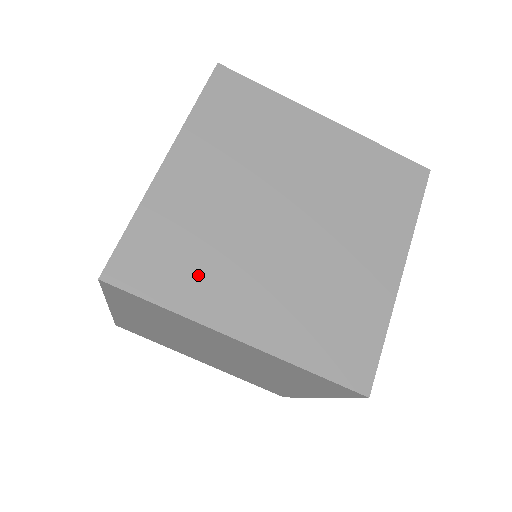
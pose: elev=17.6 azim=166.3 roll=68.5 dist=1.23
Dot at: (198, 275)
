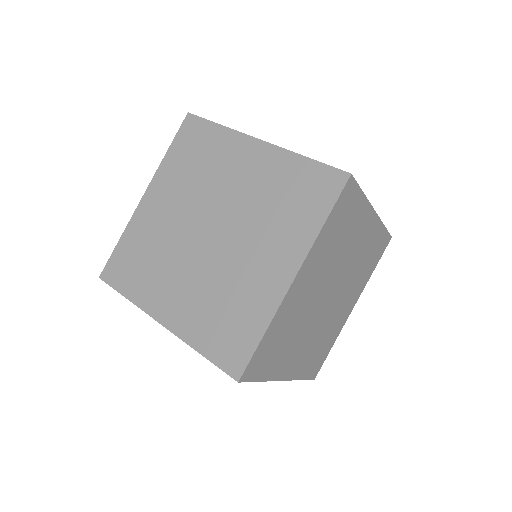
Dot at: (147, 277)
